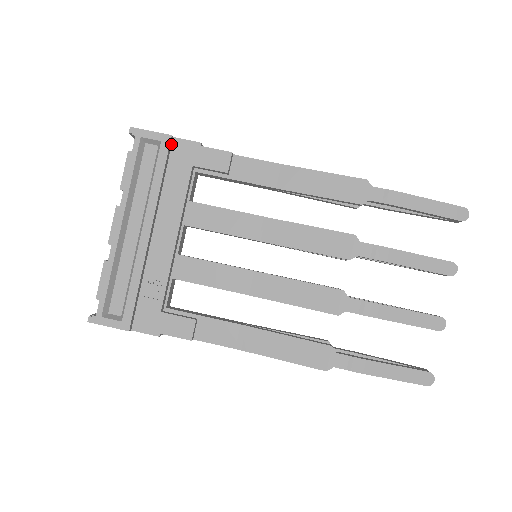
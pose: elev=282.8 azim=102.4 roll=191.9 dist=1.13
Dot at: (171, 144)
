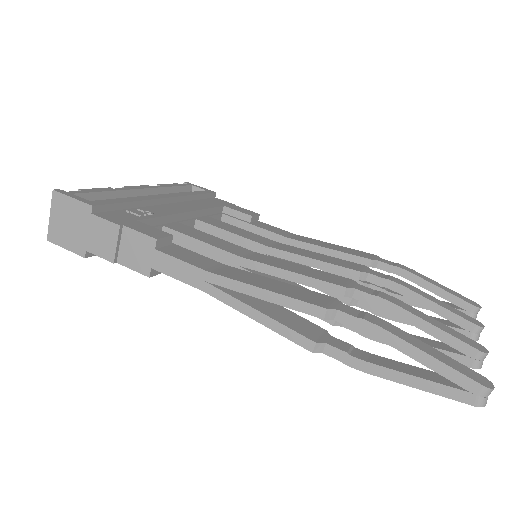
Dot at: (212, 197)
